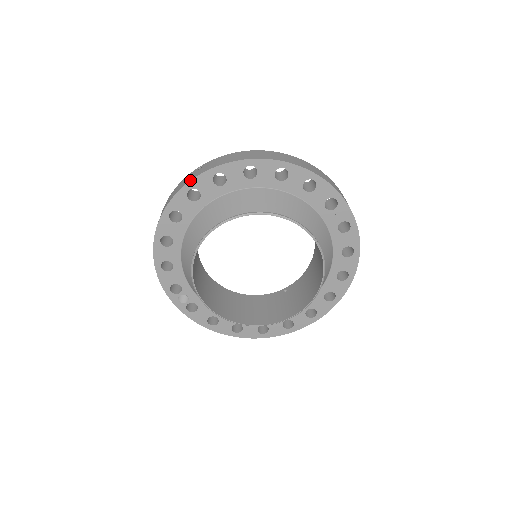
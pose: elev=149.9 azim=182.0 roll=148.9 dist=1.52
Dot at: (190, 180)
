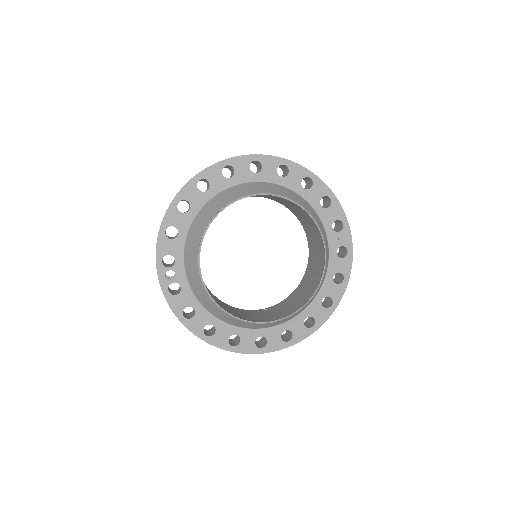
Dot at: (231, 157)
